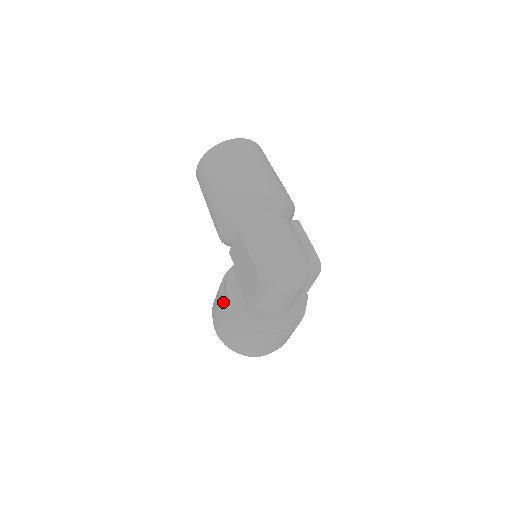
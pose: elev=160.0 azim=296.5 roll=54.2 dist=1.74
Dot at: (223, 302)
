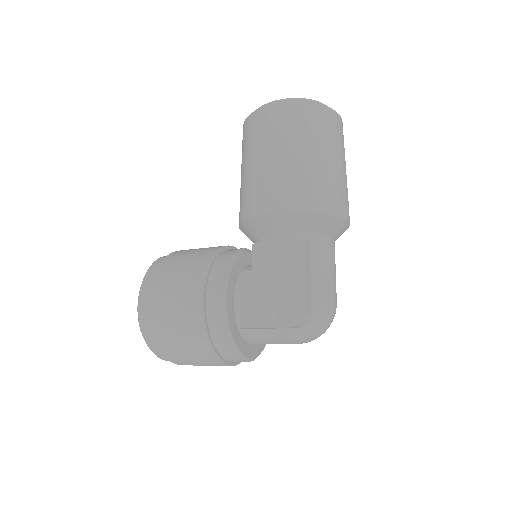
Dot at: (204, 297)
